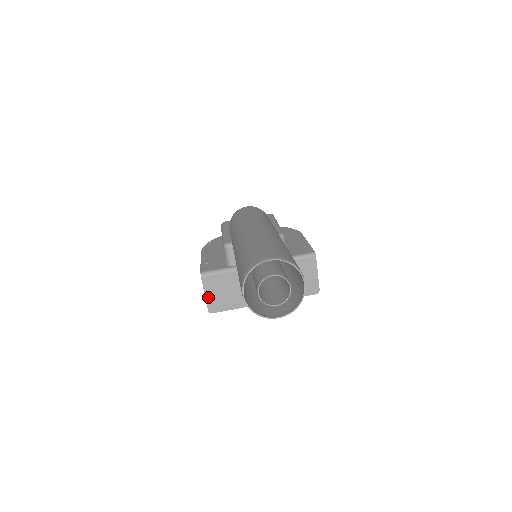
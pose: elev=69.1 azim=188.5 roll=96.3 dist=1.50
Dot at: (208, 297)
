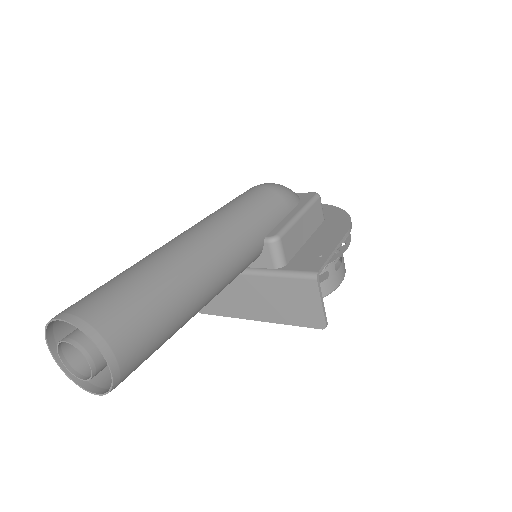
Dot at: occluded
